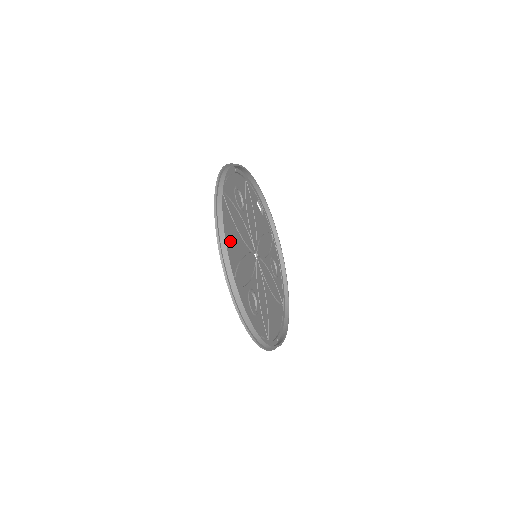
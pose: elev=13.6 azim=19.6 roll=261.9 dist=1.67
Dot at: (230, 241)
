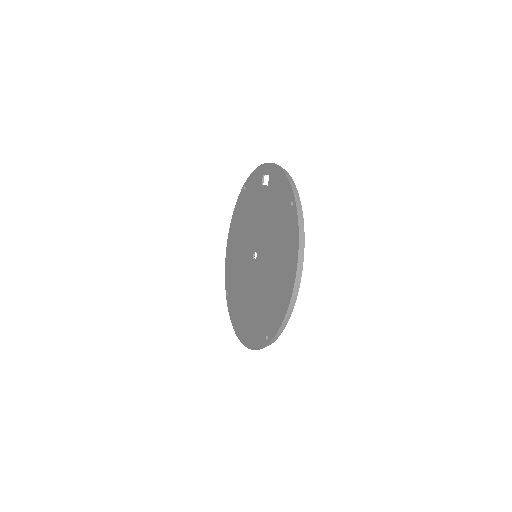
Dot at: (274, 306)
